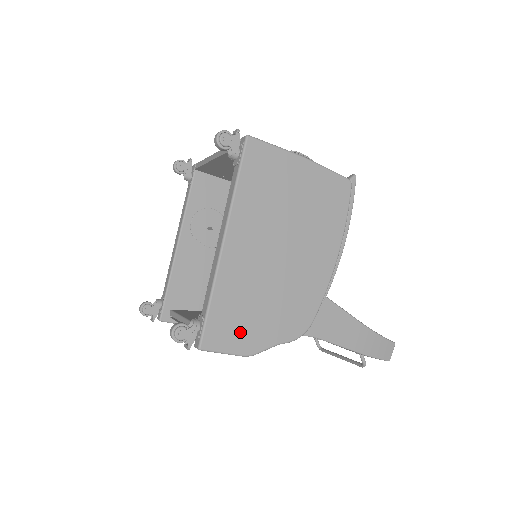
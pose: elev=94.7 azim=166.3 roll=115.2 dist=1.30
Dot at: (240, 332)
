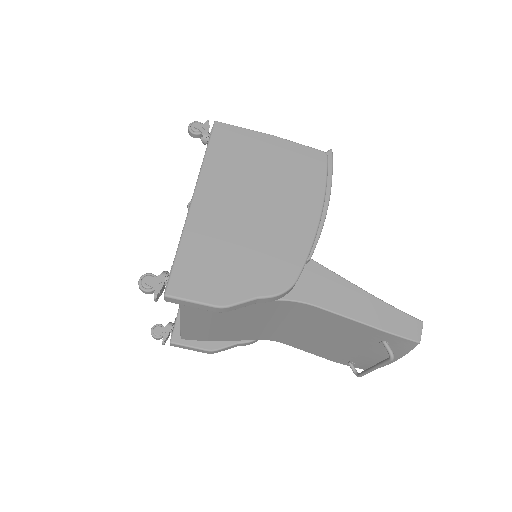
Dot at: (211, 282)
